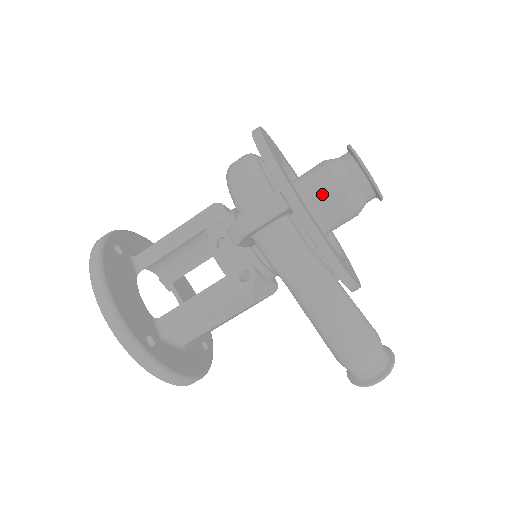
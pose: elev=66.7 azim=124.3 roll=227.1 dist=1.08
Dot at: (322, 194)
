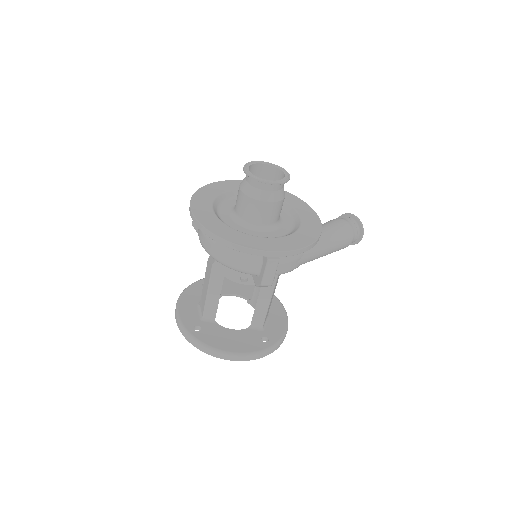
Dot at: (266, 214)
